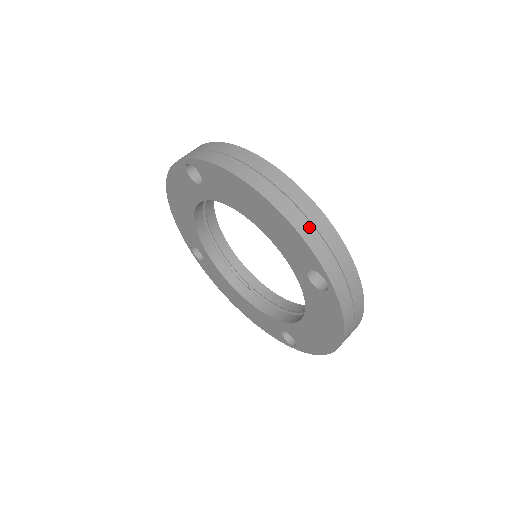
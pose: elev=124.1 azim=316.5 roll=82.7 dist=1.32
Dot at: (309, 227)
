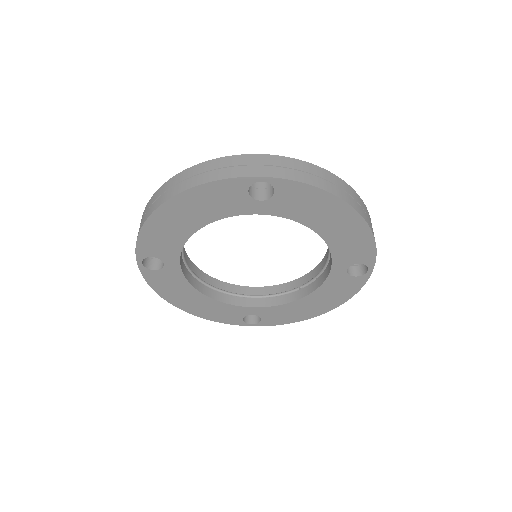
Dot at: (207, 175)
